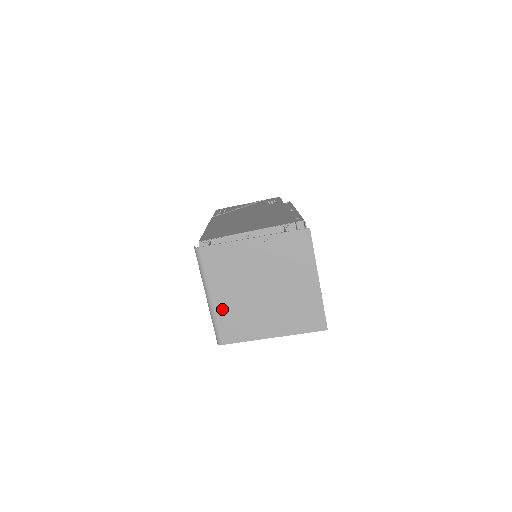
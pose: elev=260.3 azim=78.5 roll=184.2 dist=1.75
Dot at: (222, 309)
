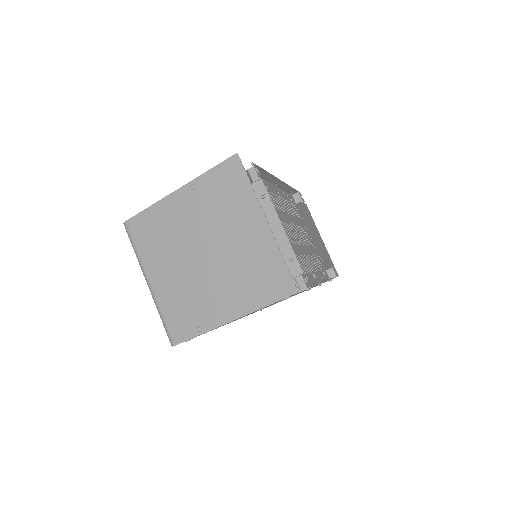
Dot at: (164, 295)
